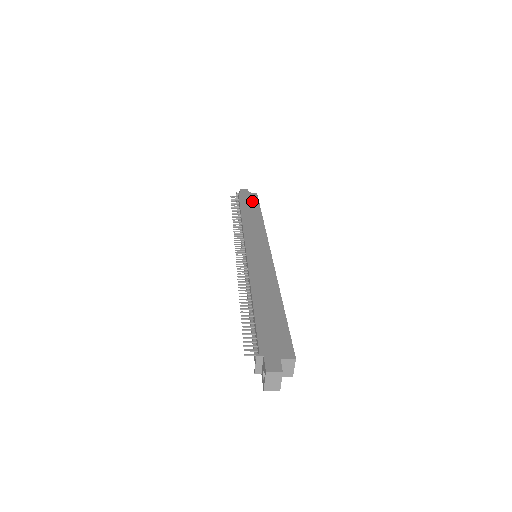
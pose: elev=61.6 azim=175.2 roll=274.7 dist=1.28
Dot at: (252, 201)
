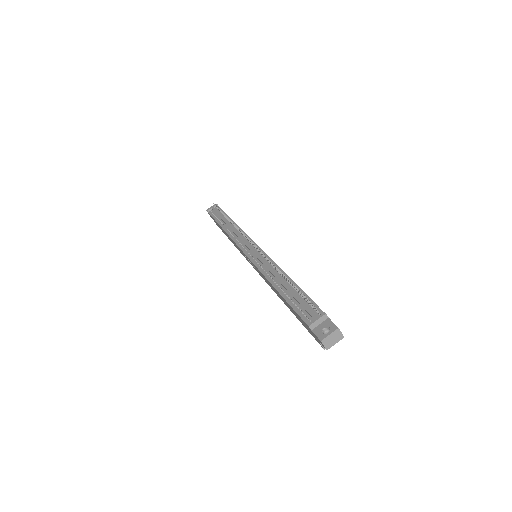
Dot at: occluded
